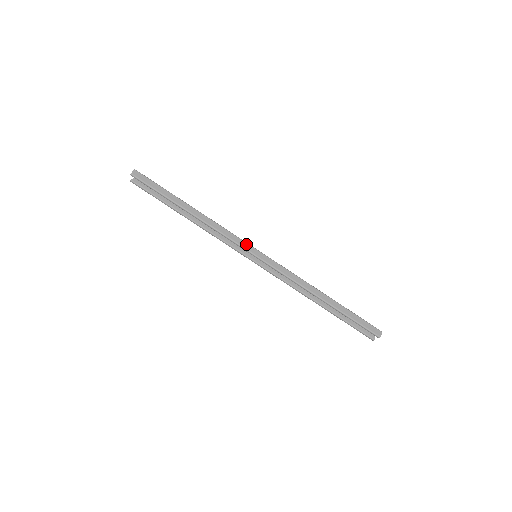
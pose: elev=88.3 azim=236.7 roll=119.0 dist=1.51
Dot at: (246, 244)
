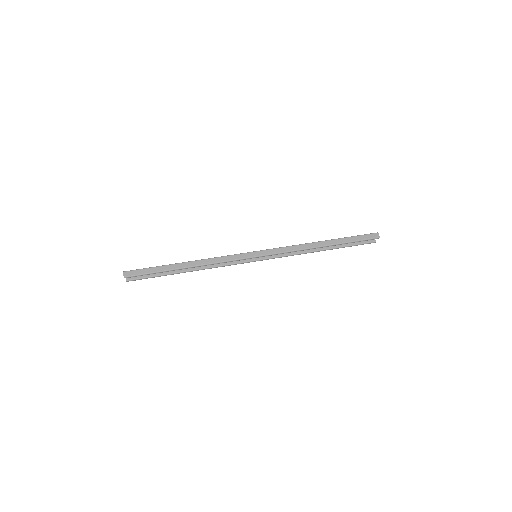
Dot at: (243, 255)
